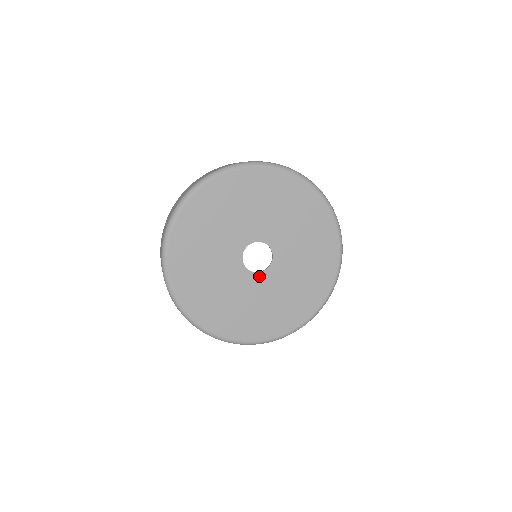
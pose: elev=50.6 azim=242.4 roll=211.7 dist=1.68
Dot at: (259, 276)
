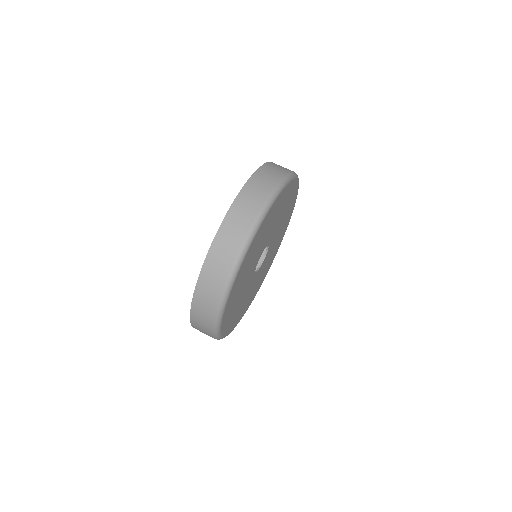
Dot at: occluded
